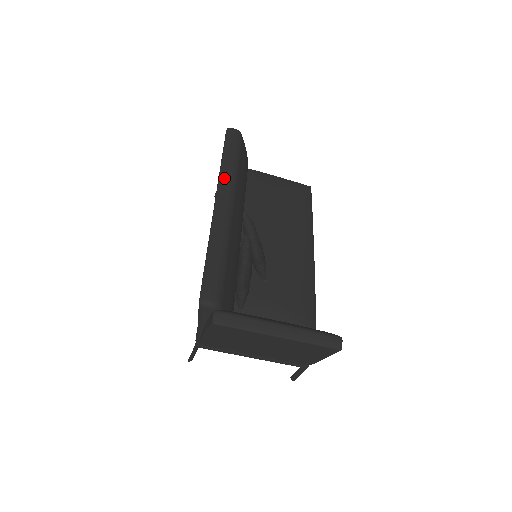
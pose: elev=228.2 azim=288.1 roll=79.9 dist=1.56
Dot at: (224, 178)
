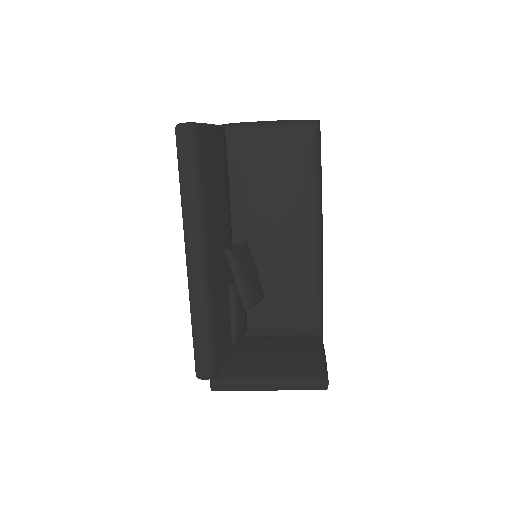
Dot at: (188, 226)
